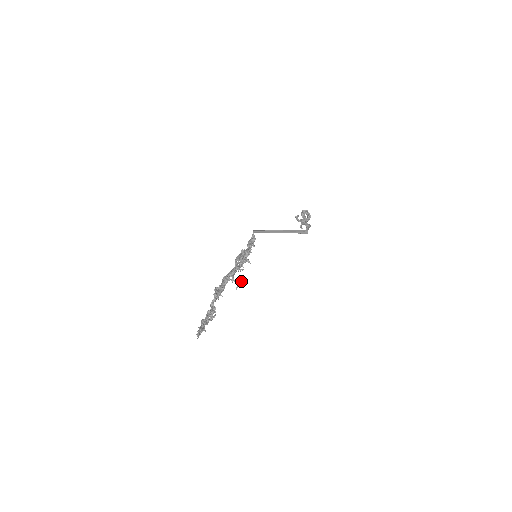
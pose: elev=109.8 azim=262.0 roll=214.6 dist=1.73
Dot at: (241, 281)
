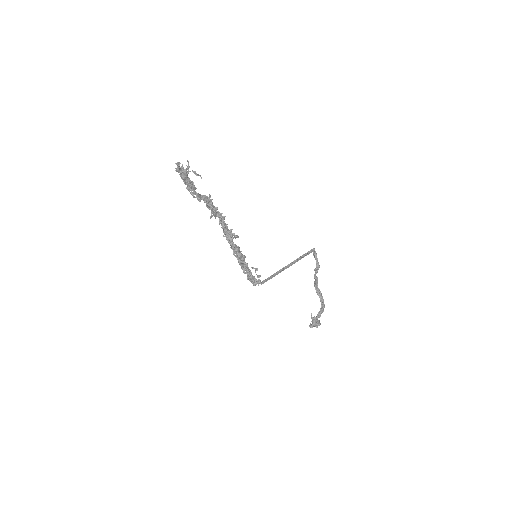
Dot at: (233, 234)
